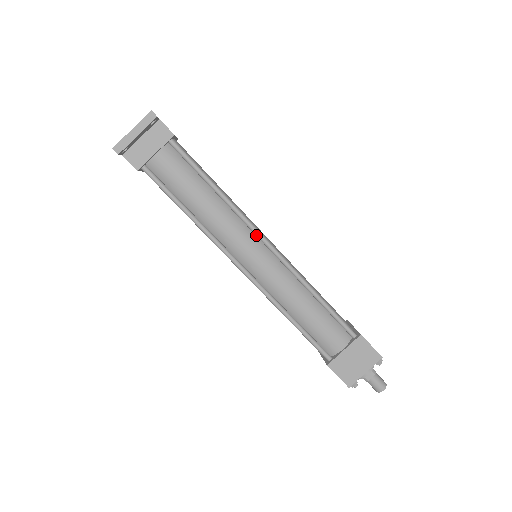
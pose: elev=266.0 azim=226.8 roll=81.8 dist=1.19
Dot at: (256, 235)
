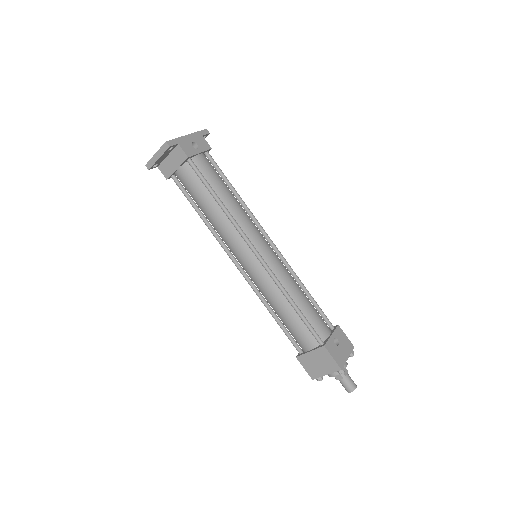
Dot at: (247, 244)
